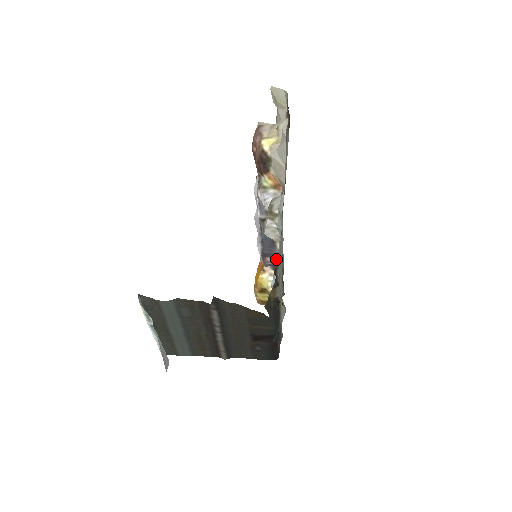
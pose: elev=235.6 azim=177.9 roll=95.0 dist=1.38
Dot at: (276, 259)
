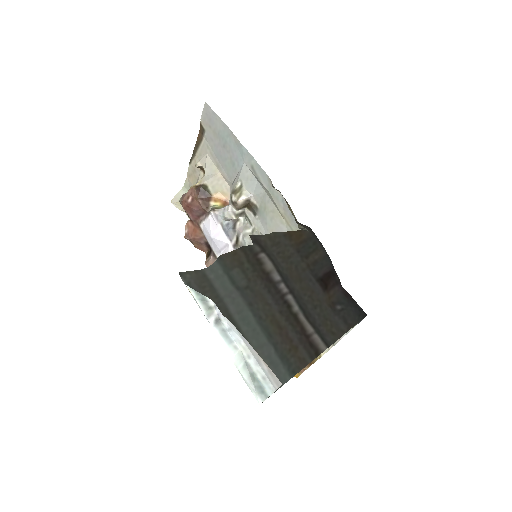
Dot at: occluded
